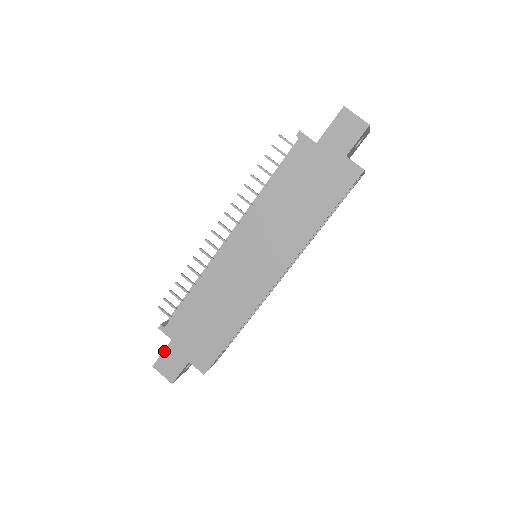
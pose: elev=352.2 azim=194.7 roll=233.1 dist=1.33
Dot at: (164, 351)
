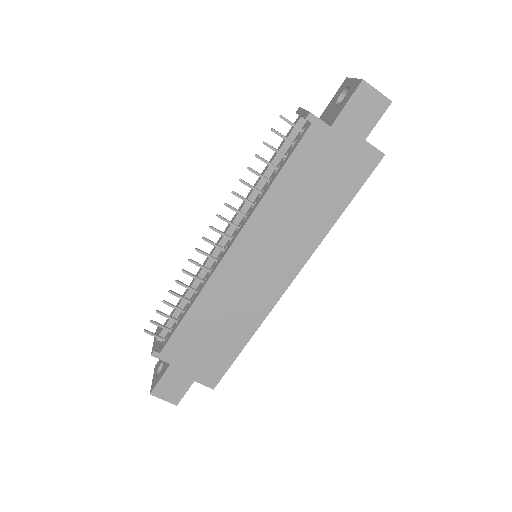
Dot at: (162, 377)
